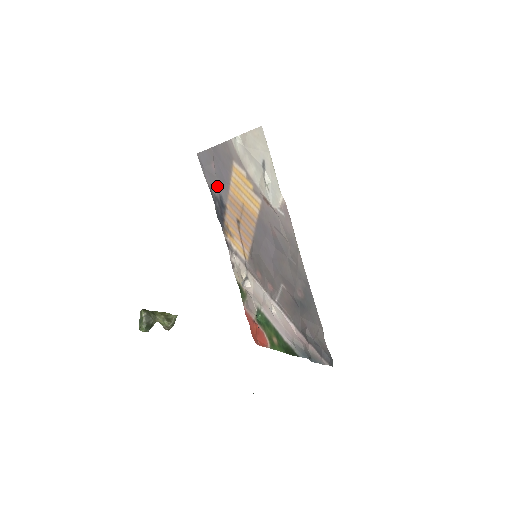
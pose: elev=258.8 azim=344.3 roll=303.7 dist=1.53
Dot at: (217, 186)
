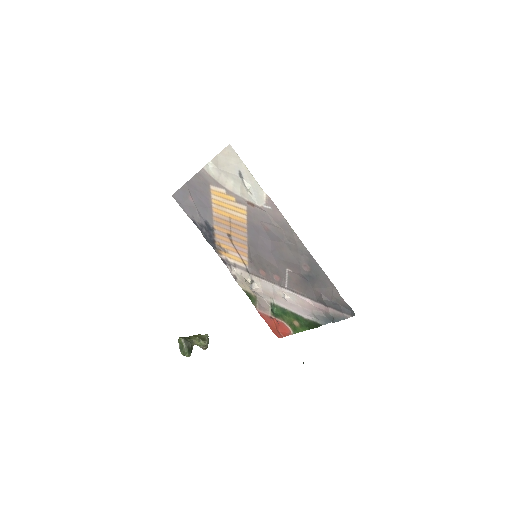
Dot at: (200, 214)
